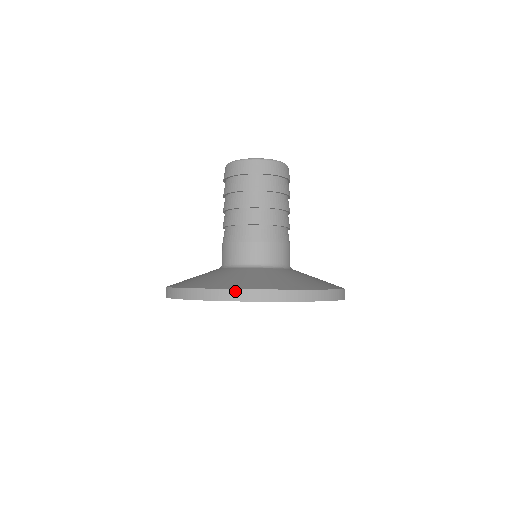
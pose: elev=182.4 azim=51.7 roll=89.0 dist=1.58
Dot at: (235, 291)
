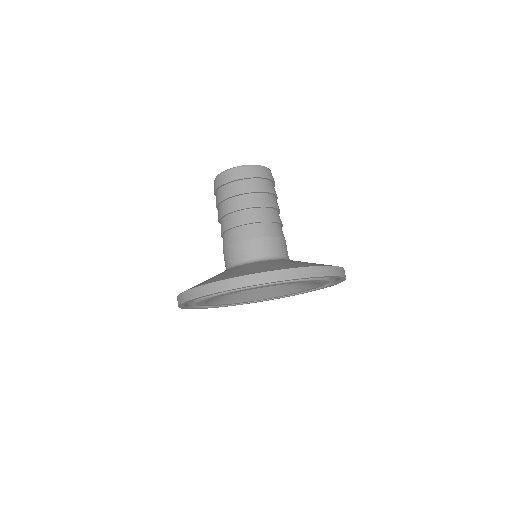
Dot at: (219, 283)
